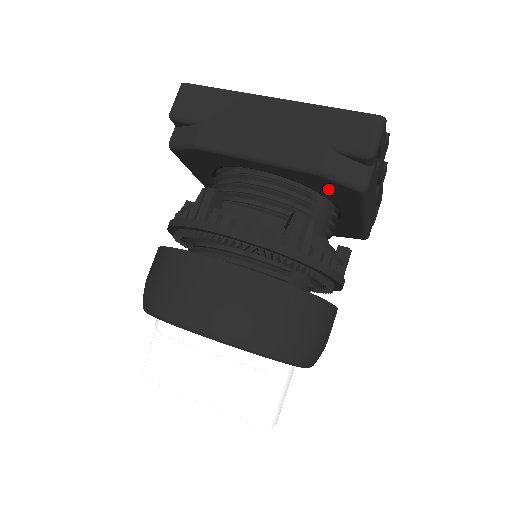
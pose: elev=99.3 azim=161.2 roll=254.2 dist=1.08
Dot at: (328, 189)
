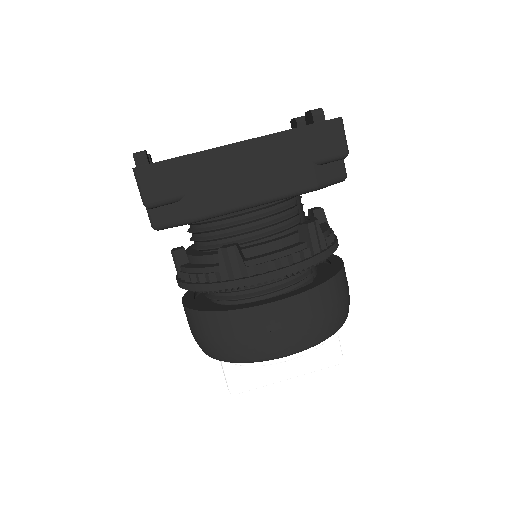
Dot at: occluded
